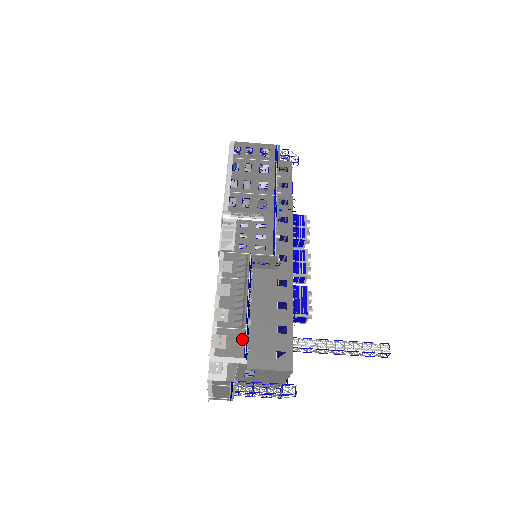
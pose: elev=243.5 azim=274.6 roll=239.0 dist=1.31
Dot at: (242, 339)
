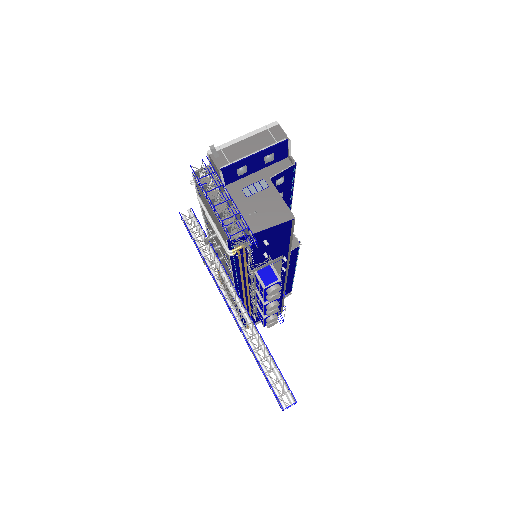
Dot at: occluded
